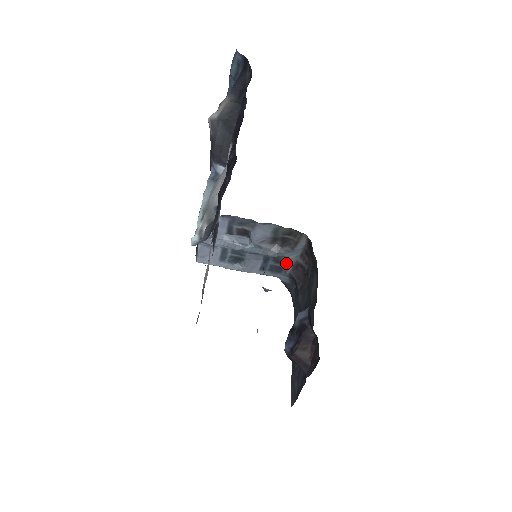
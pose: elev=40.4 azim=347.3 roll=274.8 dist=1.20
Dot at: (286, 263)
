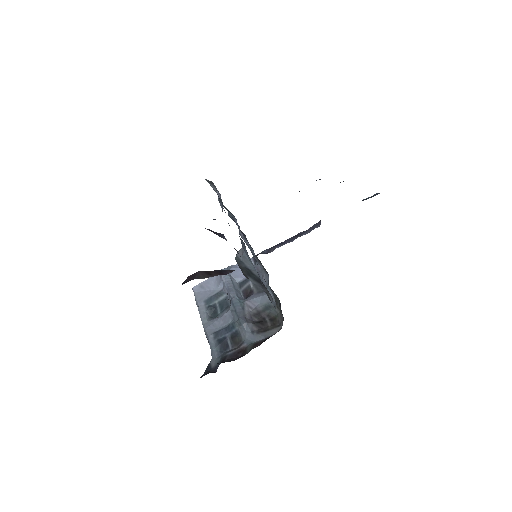
Dot at: (236, 346)
